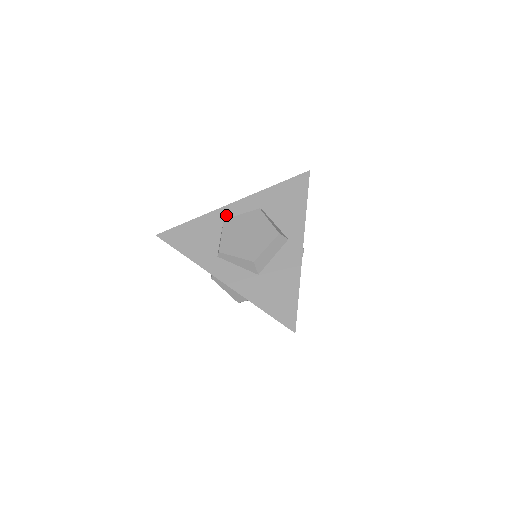
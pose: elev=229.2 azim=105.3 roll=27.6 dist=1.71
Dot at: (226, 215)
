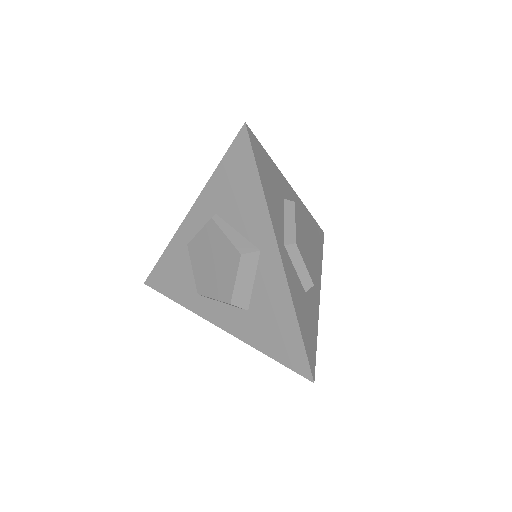
Dot at: (187, 237)
